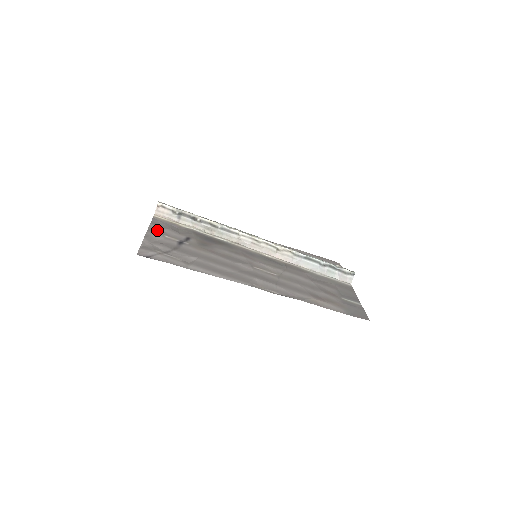
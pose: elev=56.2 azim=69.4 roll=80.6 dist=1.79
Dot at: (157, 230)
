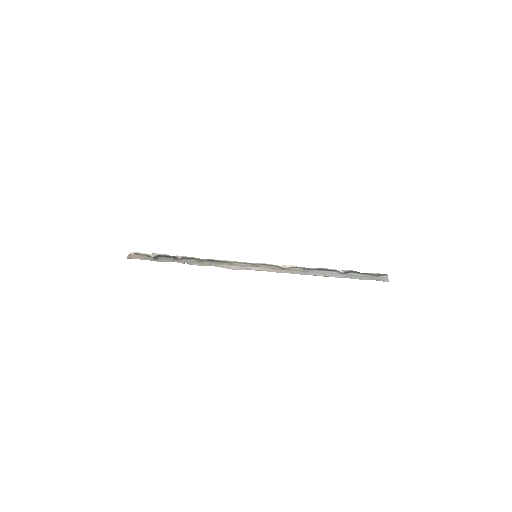
Dot at: occluded
